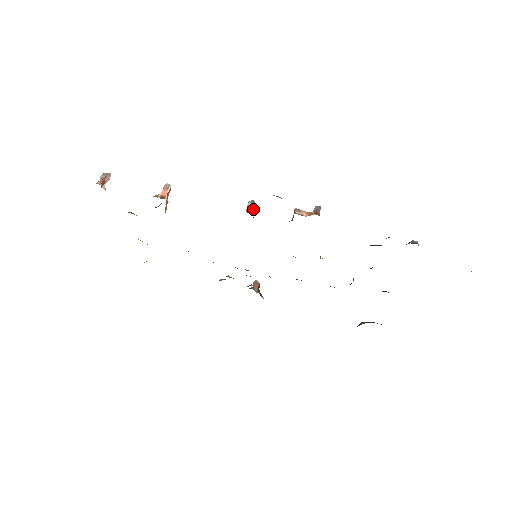
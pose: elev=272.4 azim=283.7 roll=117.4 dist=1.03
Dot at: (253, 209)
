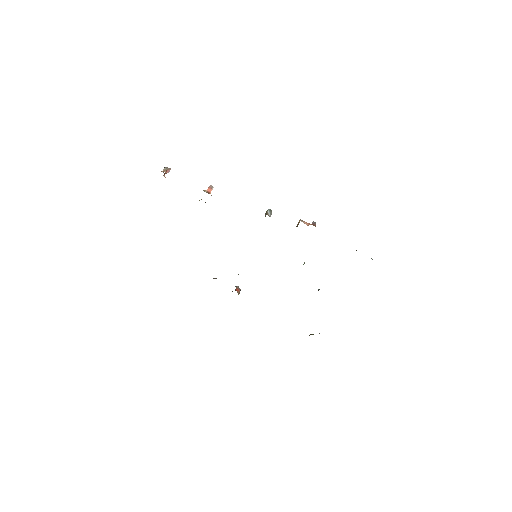
Dot at: (270, 215)
